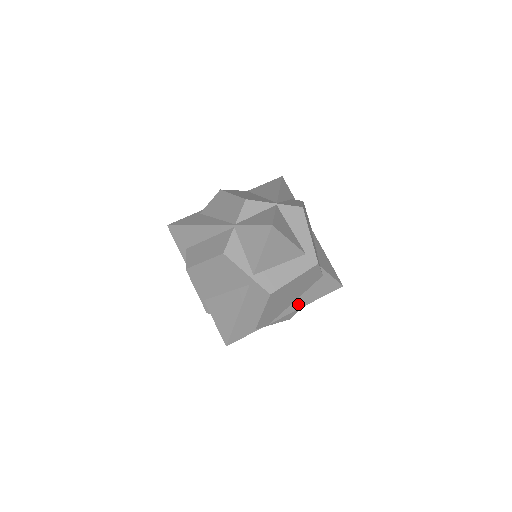
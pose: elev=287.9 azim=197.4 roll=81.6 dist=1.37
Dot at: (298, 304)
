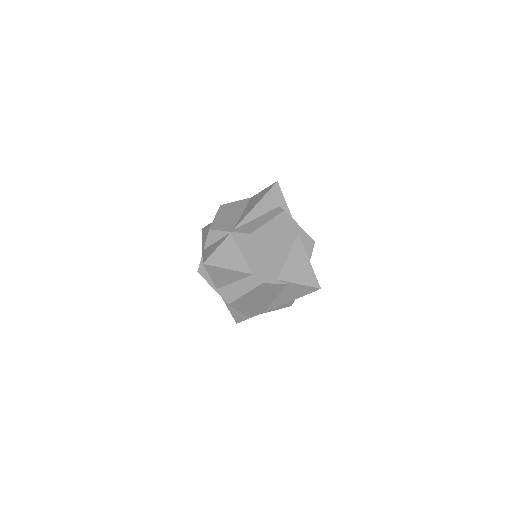
Dot at: (280, 301)
